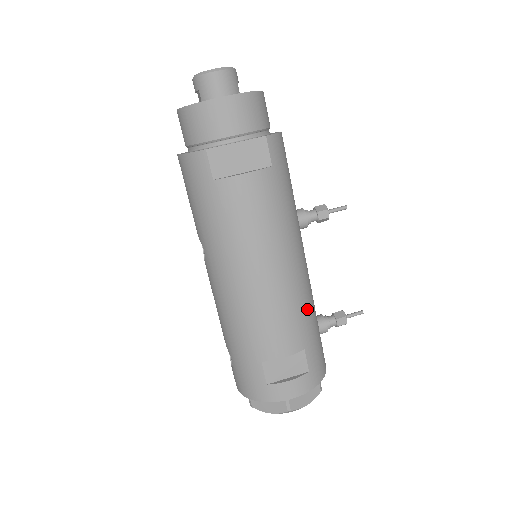
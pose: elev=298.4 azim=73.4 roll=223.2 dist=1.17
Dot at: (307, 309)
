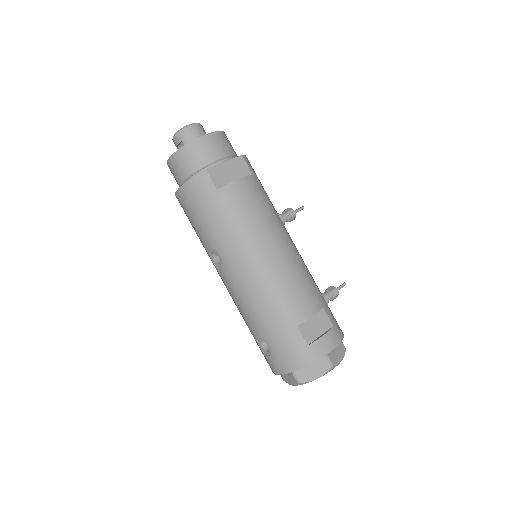
Dot at: (311, 278)
